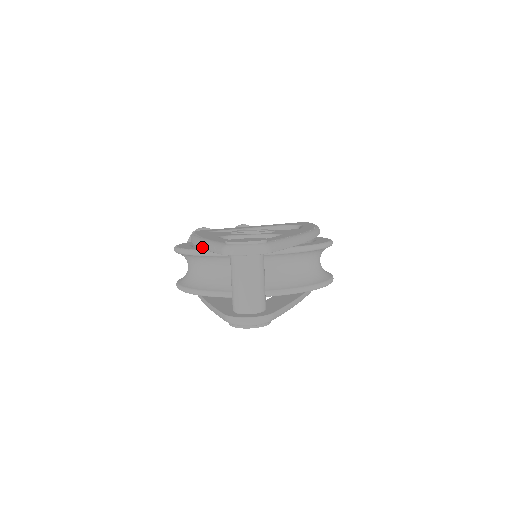
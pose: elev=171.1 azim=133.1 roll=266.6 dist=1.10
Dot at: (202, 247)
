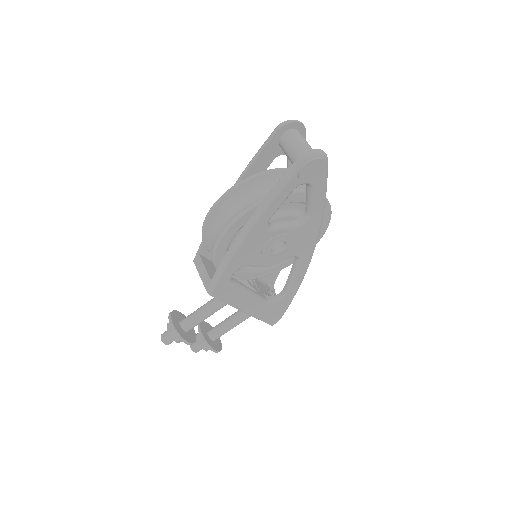
Dot at: (246, 170)
